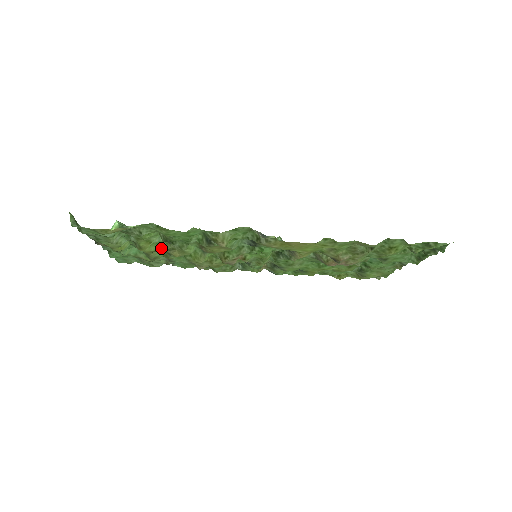
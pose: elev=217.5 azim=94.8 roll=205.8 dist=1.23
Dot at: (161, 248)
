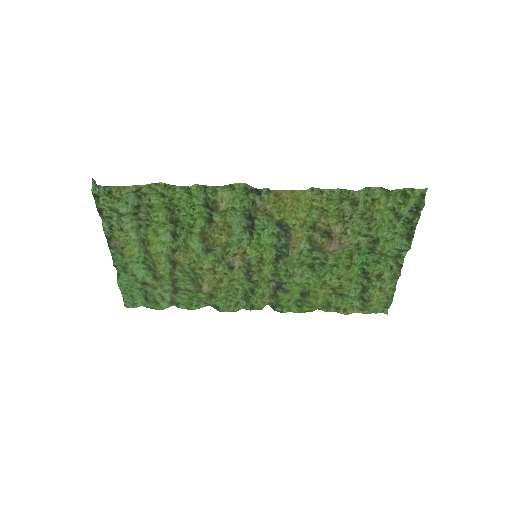
Dot at: (167, 257)
